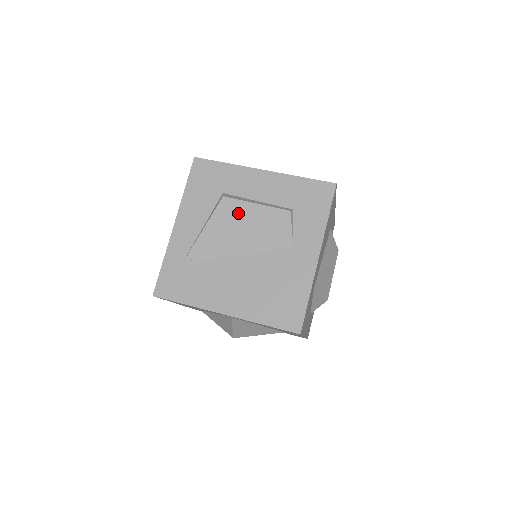
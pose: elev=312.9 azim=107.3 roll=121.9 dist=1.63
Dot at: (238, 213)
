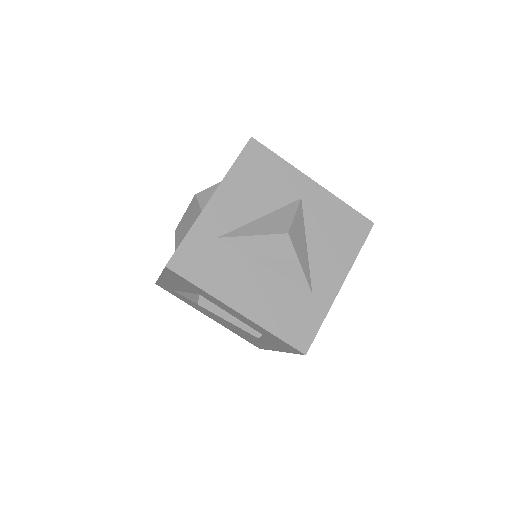
Dot at: occluded
